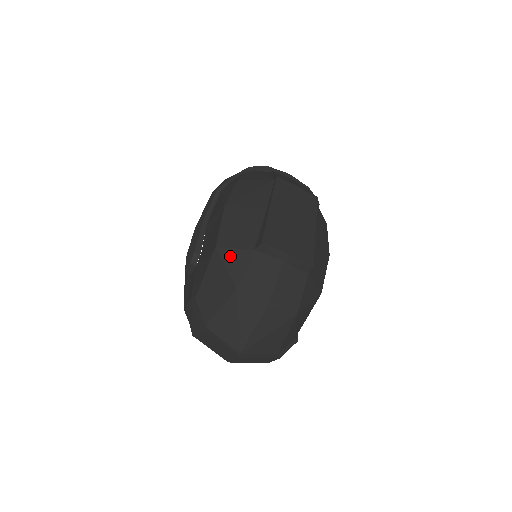
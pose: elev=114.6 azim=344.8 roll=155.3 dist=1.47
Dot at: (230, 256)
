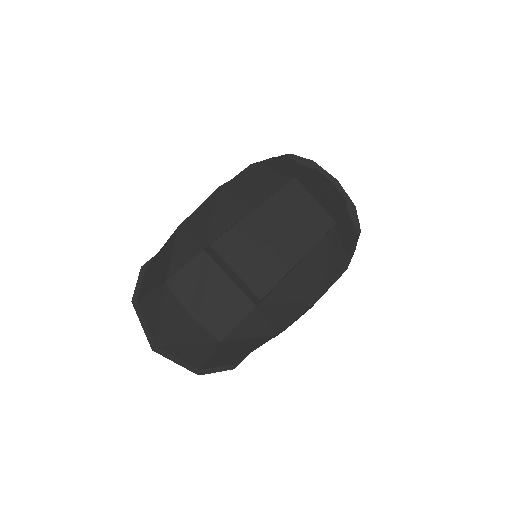
Dot at: (182, 243)
